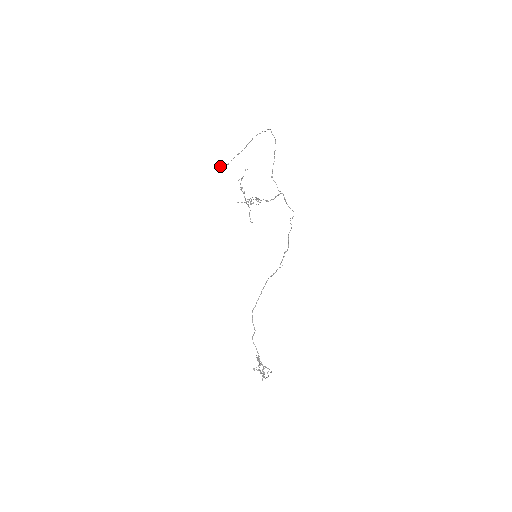
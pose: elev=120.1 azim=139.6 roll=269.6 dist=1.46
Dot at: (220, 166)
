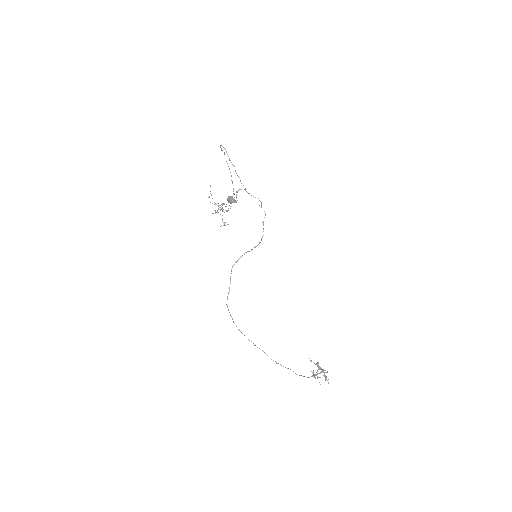
Dot at: (229, 198)
